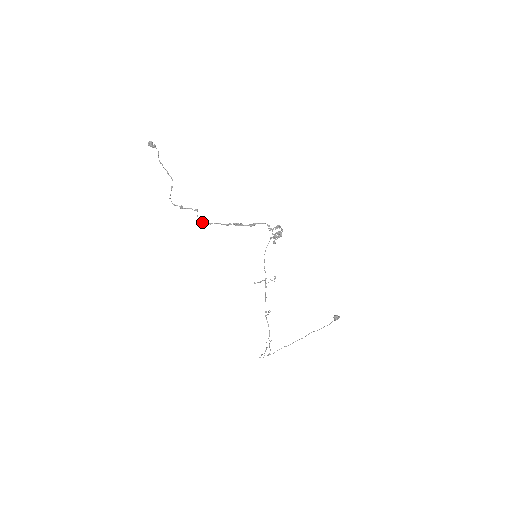
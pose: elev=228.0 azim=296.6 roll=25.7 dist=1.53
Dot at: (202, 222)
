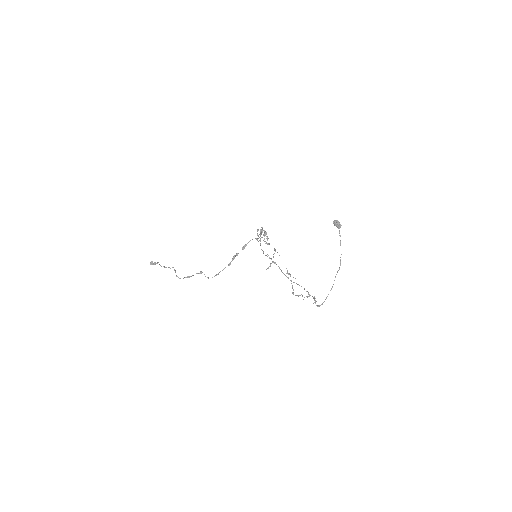
Dot at: occluded
